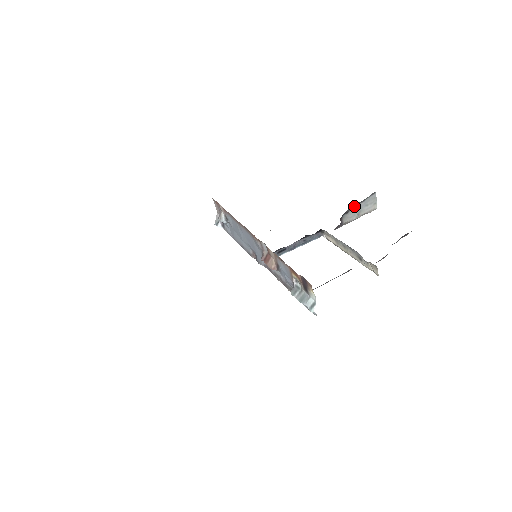
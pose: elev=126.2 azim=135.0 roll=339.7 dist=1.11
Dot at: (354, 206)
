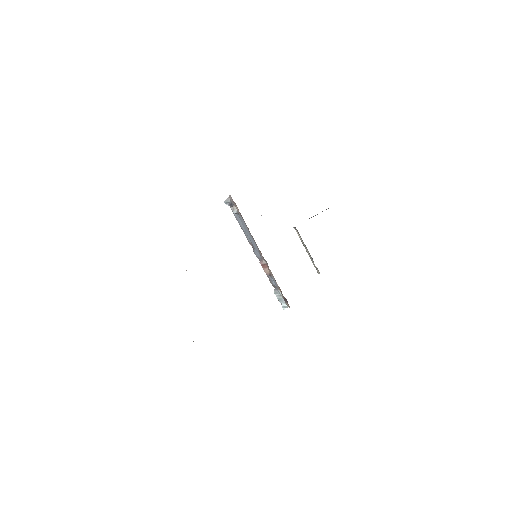
Dot at: occluded
